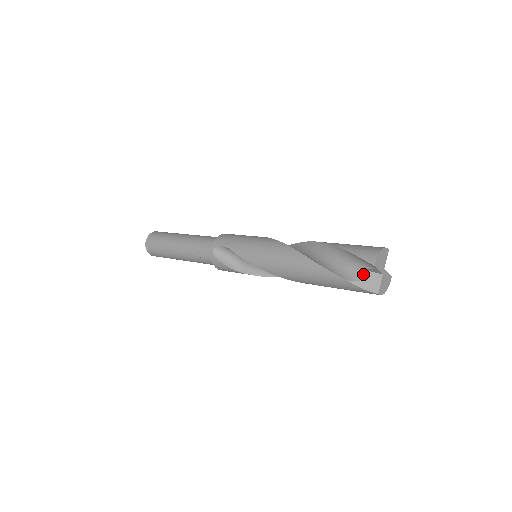
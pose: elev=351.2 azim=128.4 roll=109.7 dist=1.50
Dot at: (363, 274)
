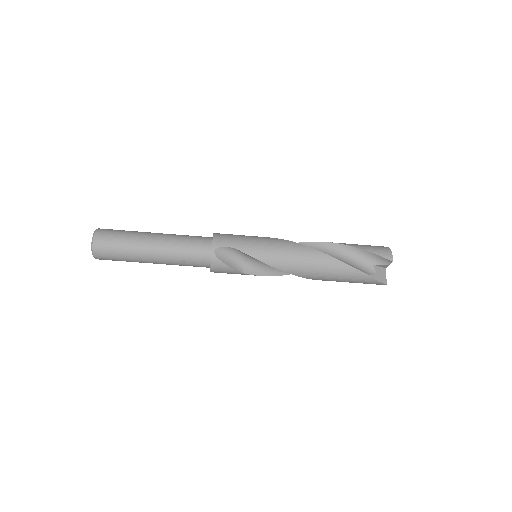
Dot at: (376, 269)
